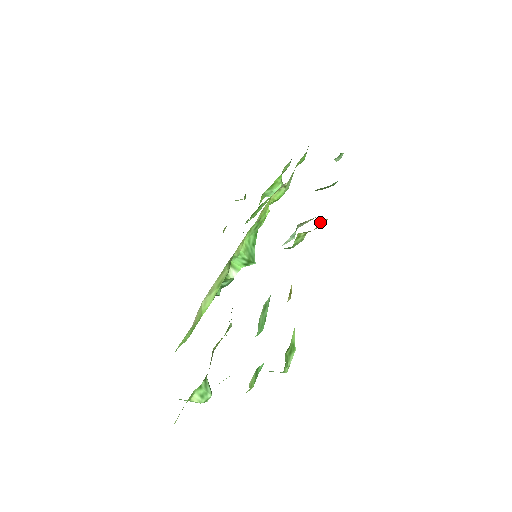
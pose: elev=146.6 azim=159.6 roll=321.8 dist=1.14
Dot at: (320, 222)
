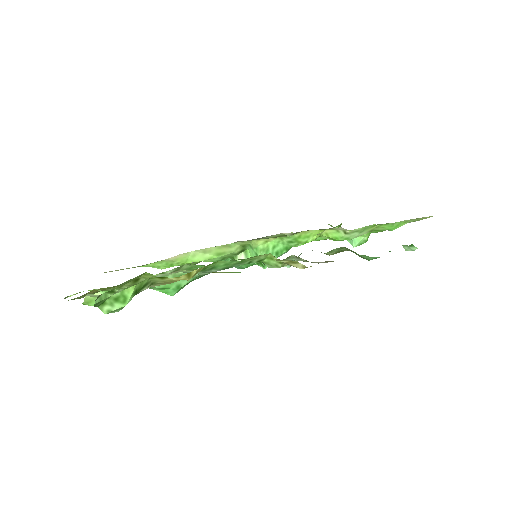
Dot at: occluded
